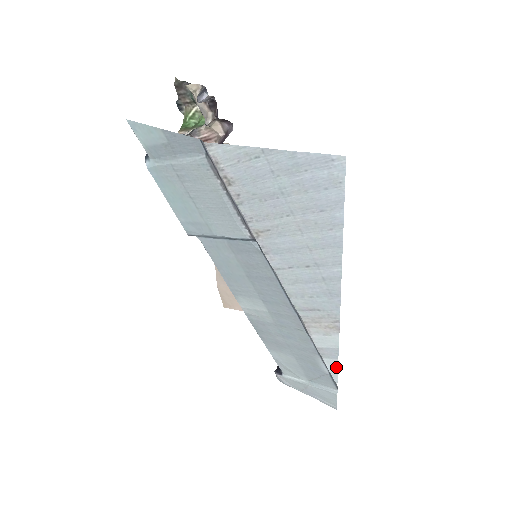
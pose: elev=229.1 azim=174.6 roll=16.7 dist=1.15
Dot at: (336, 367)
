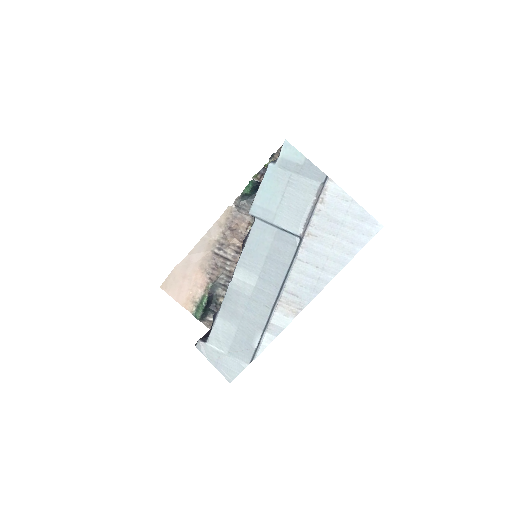
Dot at: (269, 343)
